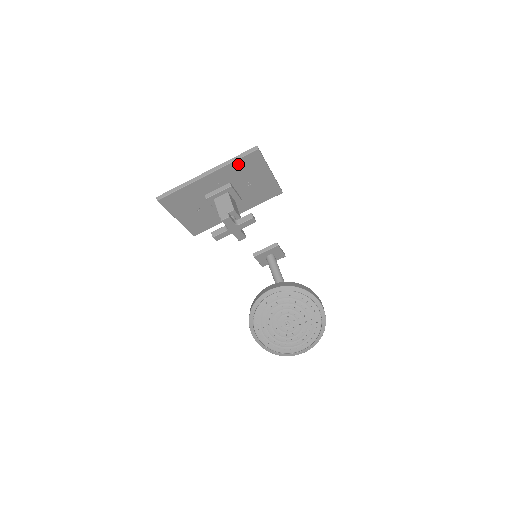
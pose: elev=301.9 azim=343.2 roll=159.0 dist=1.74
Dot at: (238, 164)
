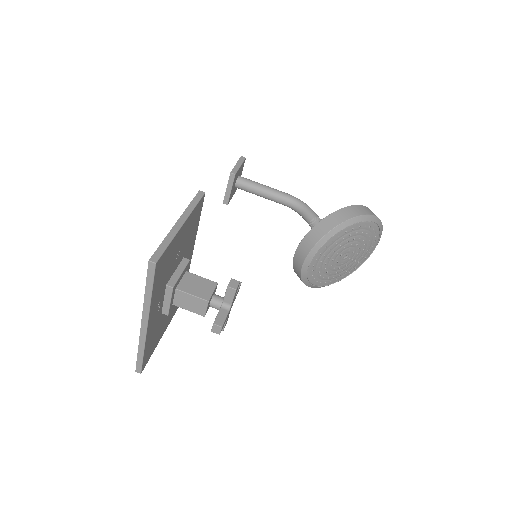
Dot at: (156, 285)
